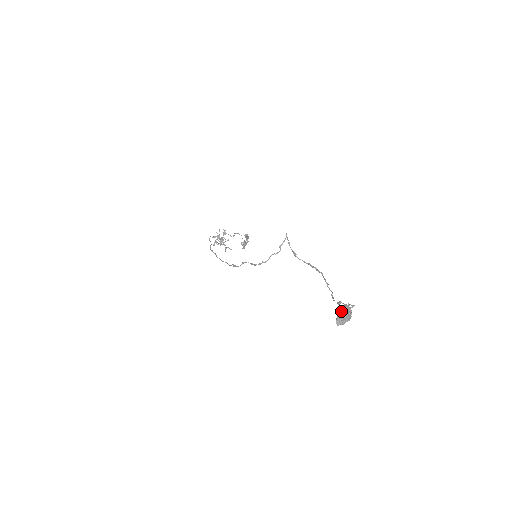
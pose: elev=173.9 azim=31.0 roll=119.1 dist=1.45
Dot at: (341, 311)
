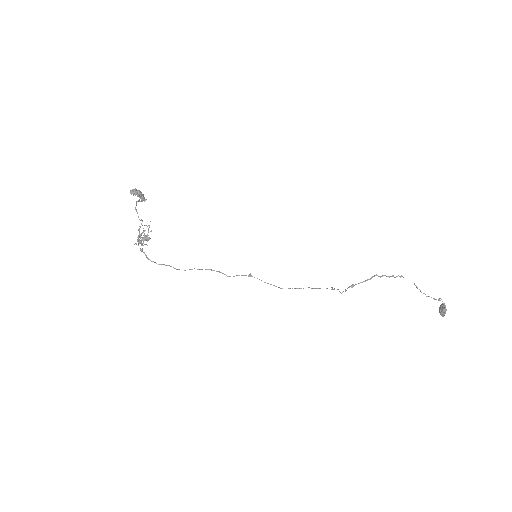
Dot at: (444, 315)
